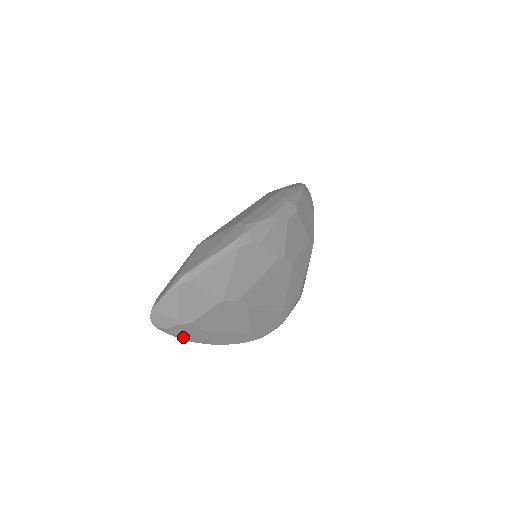
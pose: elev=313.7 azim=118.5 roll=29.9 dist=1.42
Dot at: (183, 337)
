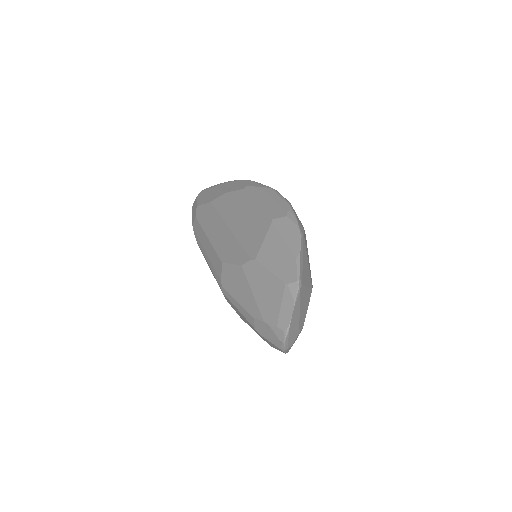
Dot at: occluded
